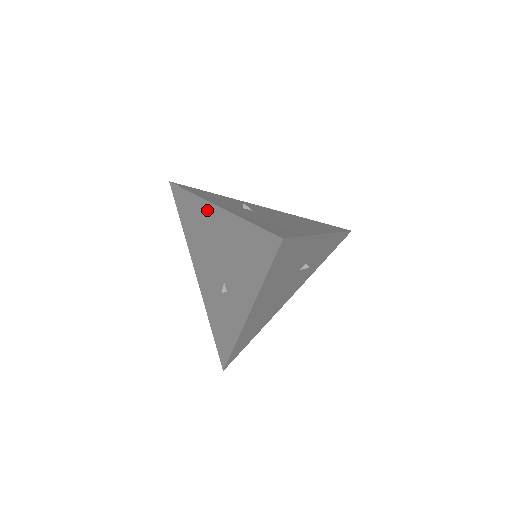
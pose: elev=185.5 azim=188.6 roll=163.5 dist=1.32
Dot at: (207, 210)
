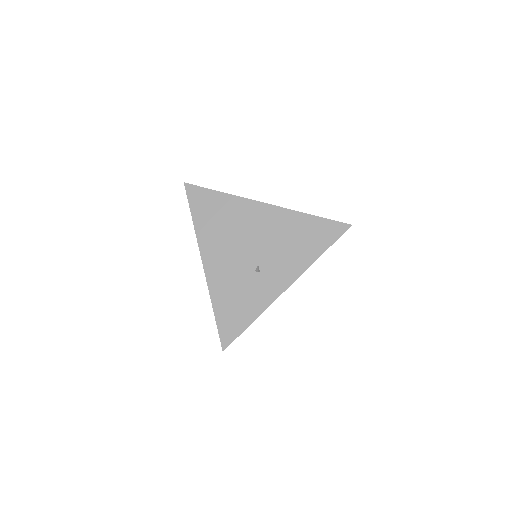
Dot at: (251, 207)
